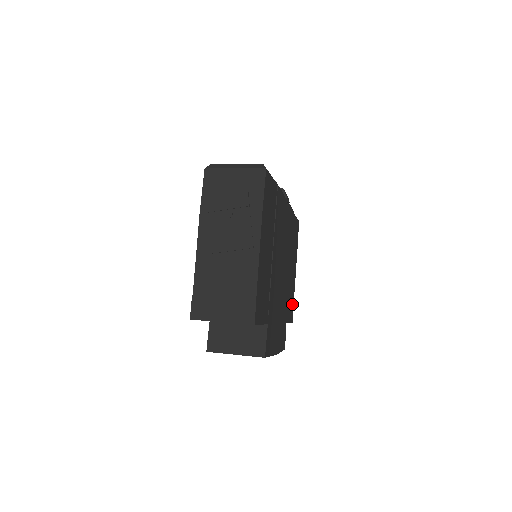
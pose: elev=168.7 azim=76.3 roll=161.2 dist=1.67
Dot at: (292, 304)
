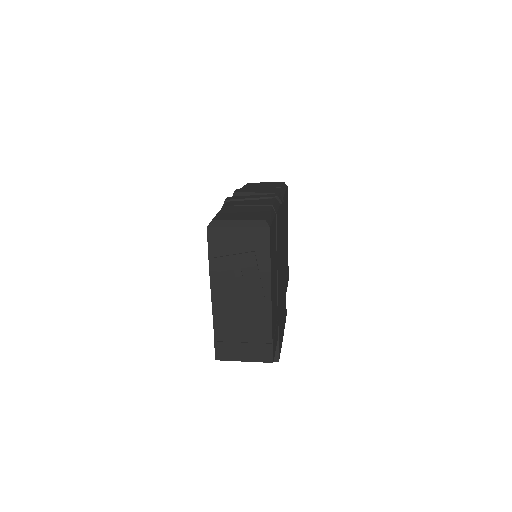
Dot at: occluded
